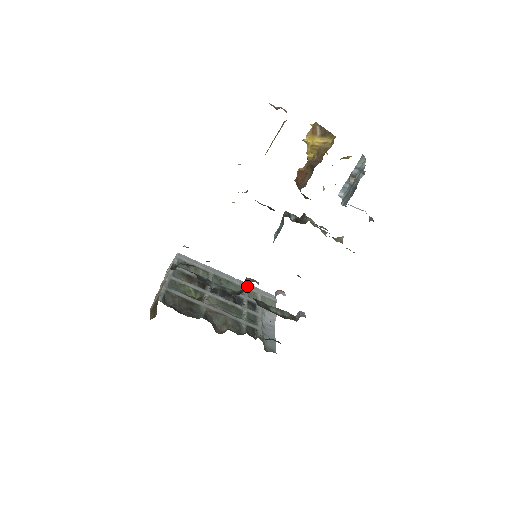
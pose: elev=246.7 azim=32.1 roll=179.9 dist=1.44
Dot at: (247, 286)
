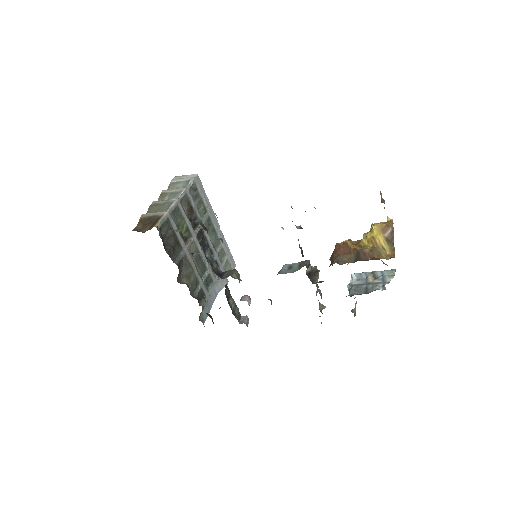
Dot at: (224, 243)
